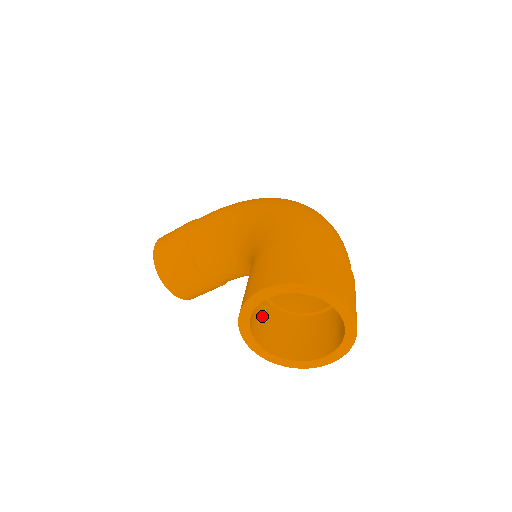
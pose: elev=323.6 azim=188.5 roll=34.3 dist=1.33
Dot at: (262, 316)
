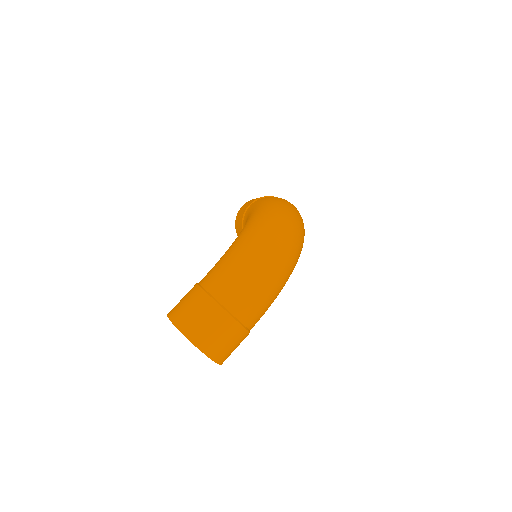
Dot at: occluded
